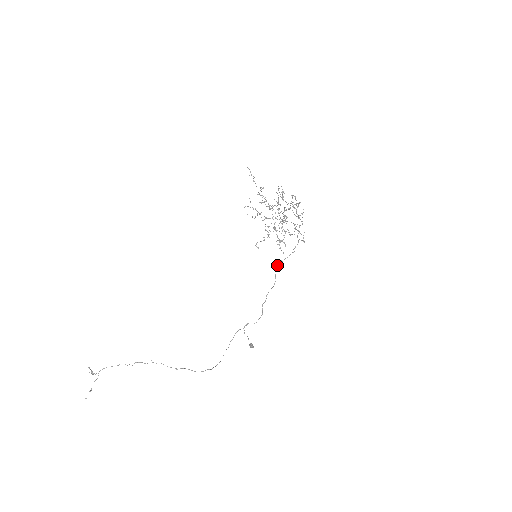
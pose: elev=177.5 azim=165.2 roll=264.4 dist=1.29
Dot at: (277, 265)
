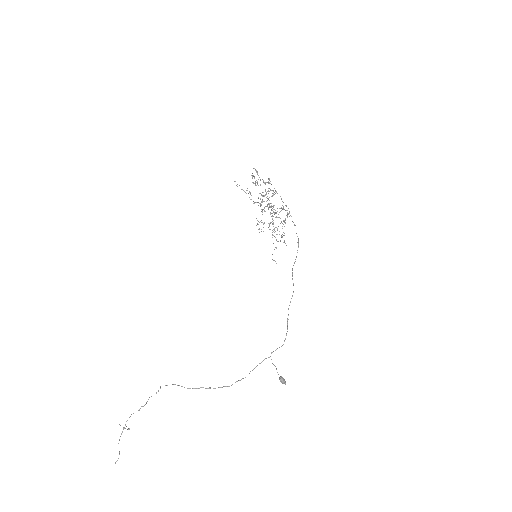
Dot at: (292, 268)
